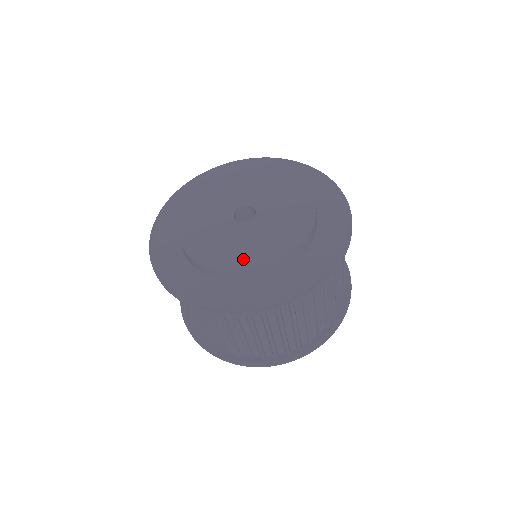
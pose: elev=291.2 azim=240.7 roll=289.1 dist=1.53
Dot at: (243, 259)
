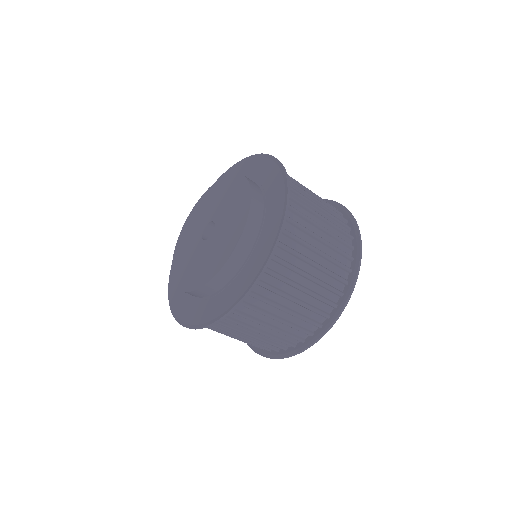
Dot at: (200, 277)
